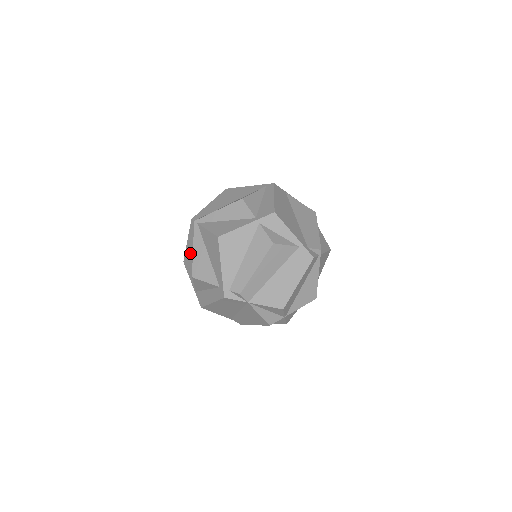
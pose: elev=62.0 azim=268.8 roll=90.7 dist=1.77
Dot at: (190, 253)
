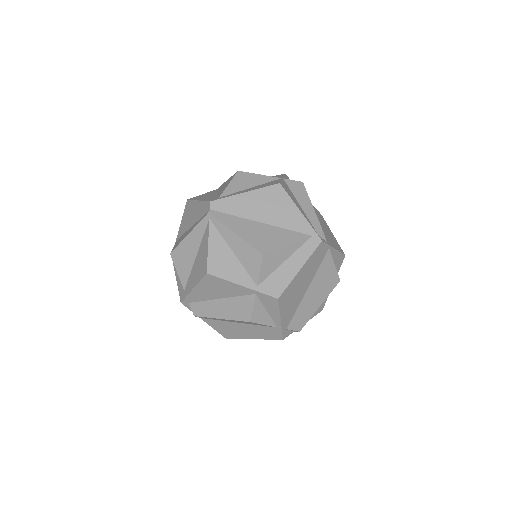
Dot at: (193, 213)
